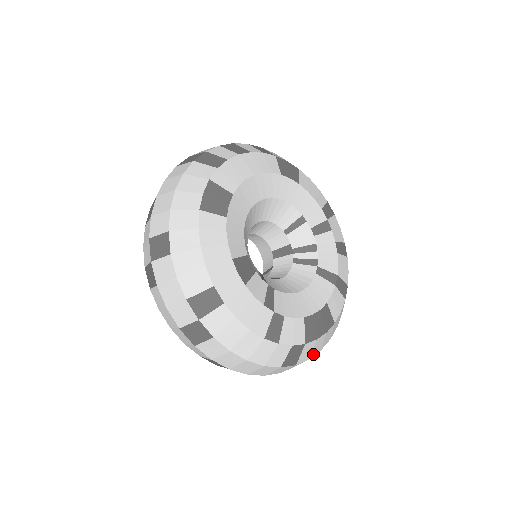
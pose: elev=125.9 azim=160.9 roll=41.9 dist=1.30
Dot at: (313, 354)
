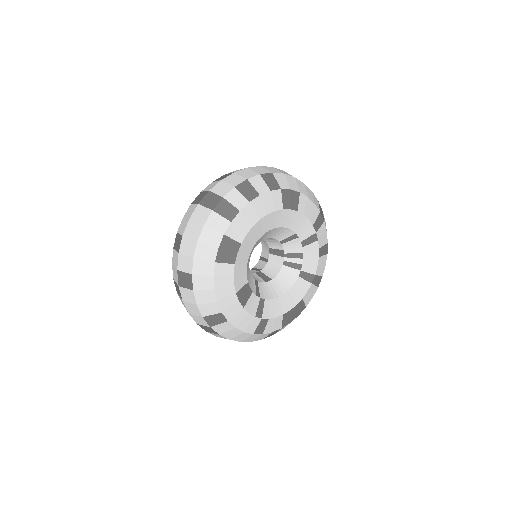
Dot at: occluded
